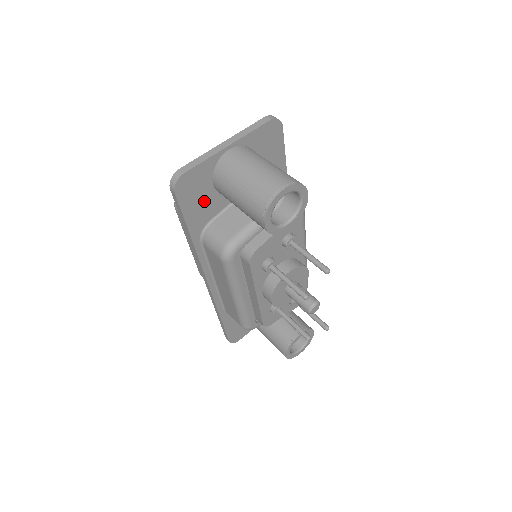
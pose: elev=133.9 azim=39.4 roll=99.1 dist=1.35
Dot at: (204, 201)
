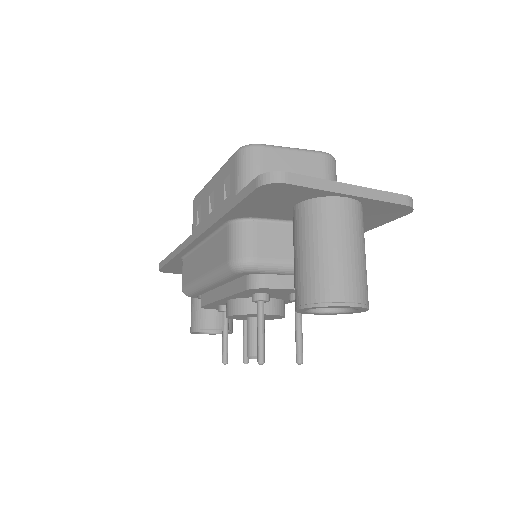
Dot at: (272, 206)
